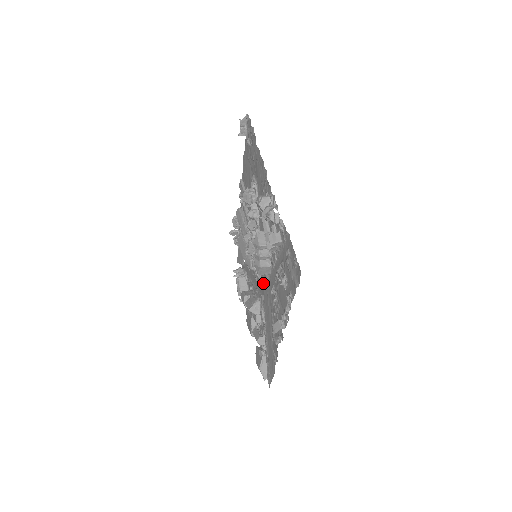
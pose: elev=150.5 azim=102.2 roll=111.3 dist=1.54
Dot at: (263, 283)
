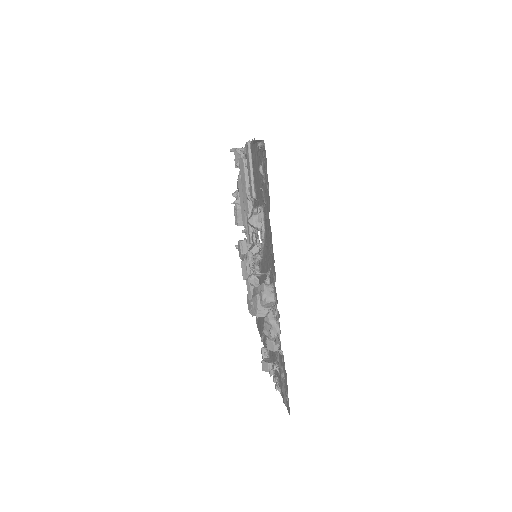
Dot at: occluded
